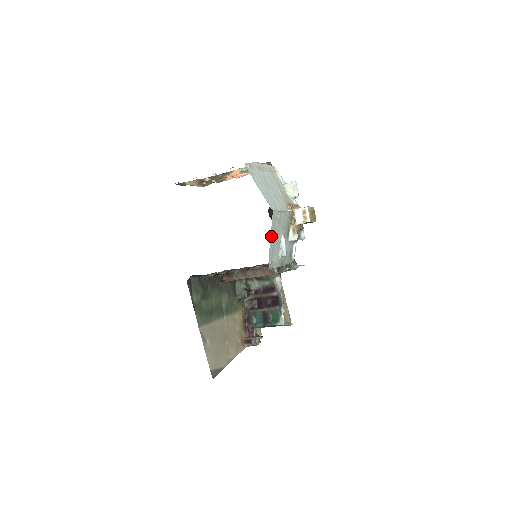
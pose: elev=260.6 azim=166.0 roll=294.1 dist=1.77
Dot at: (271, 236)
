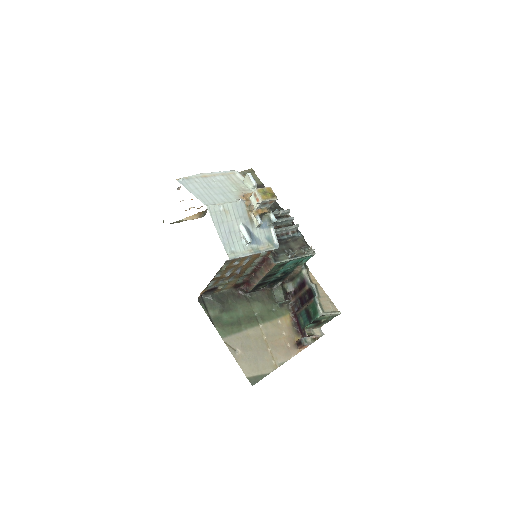
Dot at: (218, 229)
